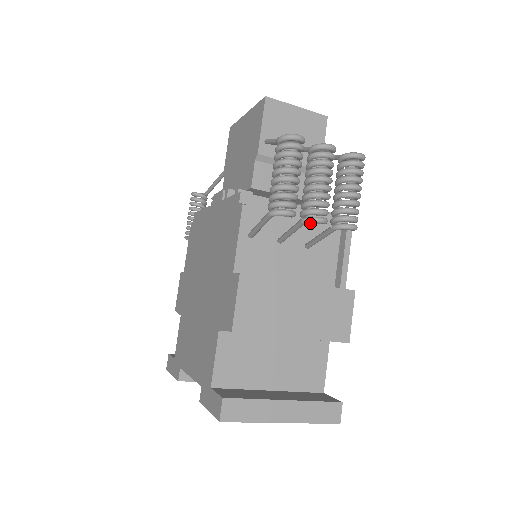
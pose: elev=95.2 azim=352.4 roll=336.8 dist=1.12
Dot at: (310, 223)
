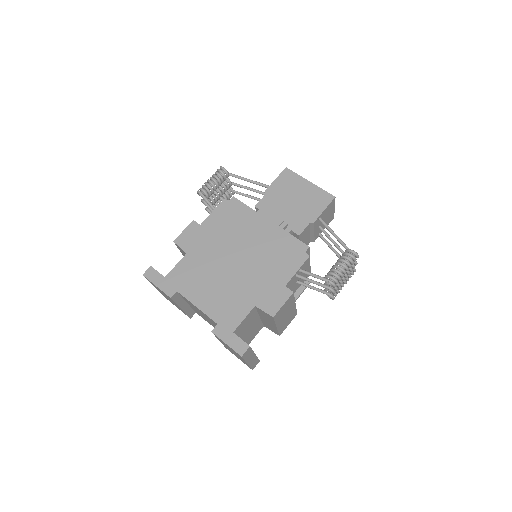
Dot at: occluded
